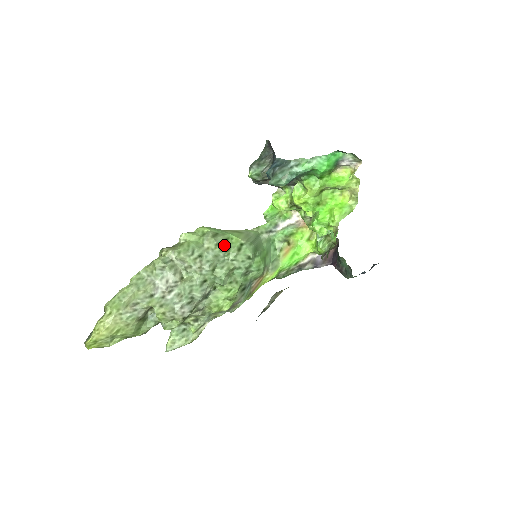
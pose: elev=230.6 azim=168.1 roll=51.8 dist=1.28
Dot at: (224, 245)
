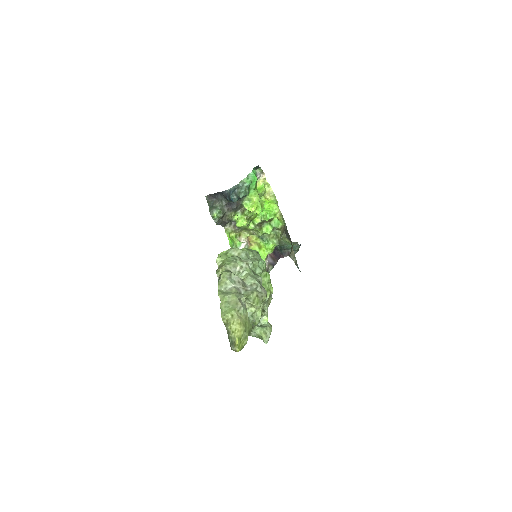
Dot at: occluded
